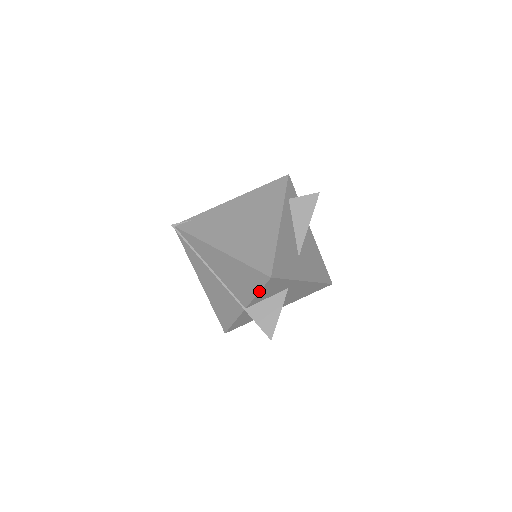
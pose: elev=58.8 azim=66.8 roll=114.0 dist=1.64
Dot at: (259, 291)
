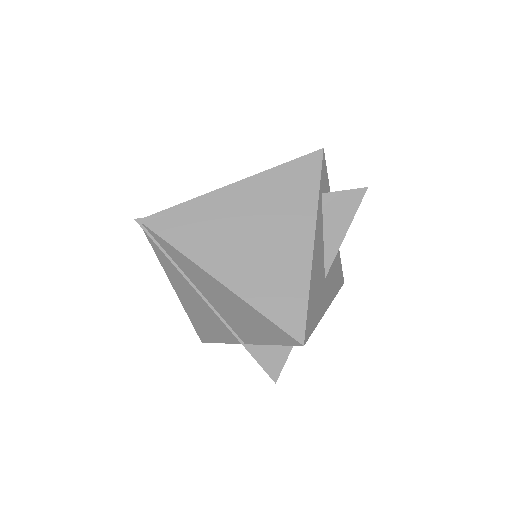
Dot at: occluded
